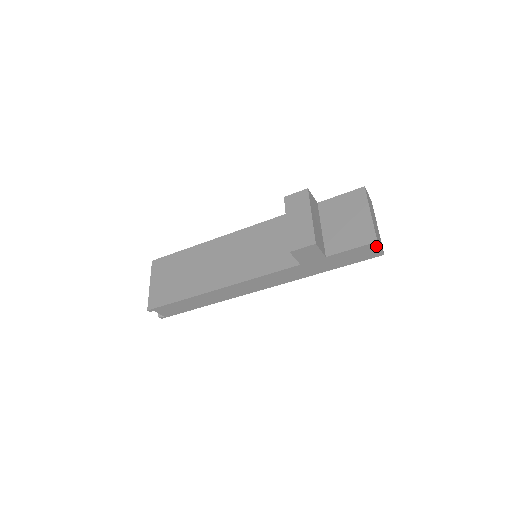
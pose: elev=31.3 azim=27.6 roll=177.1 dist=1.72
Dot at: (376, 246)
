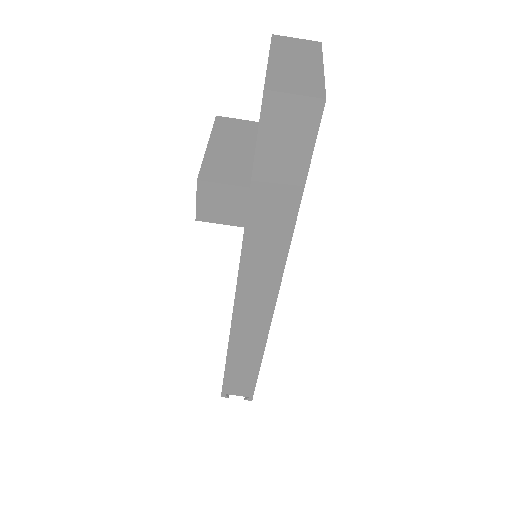
Dot at: (280, 99)
